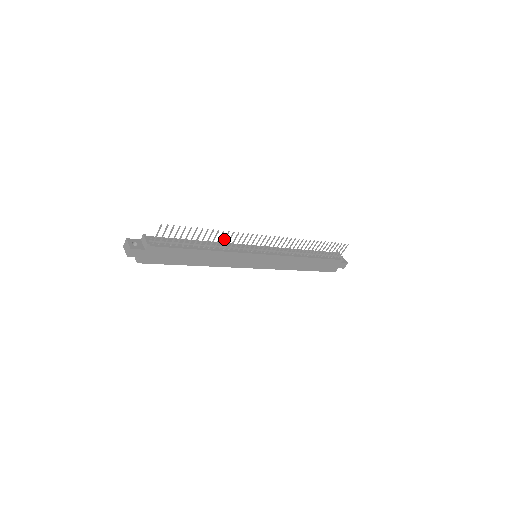
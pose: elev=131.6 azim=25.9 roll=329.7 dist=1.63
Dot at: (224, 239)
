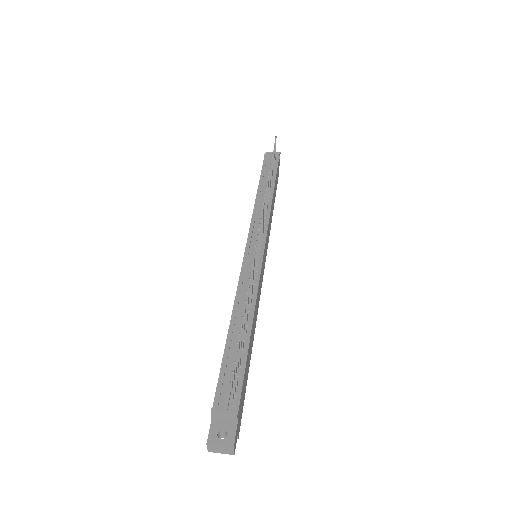
Dot at: (250, 291)
